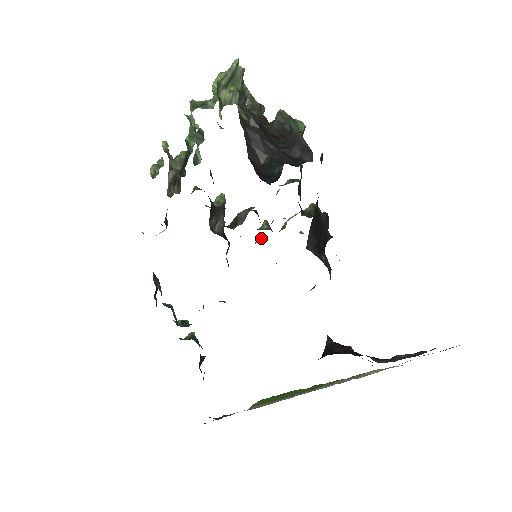
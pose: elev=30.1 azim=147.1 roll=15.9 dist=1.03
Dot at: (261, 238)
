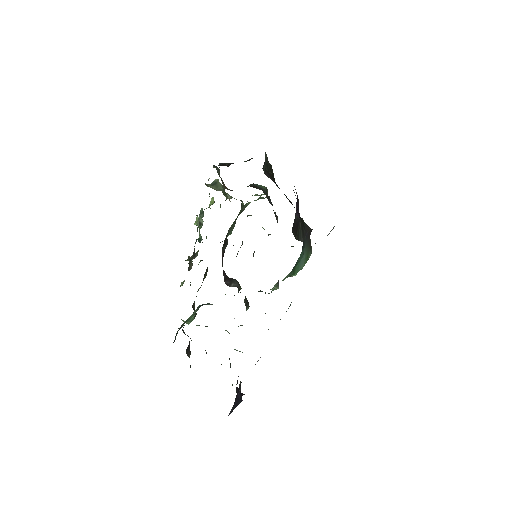
Dot at: occluded
